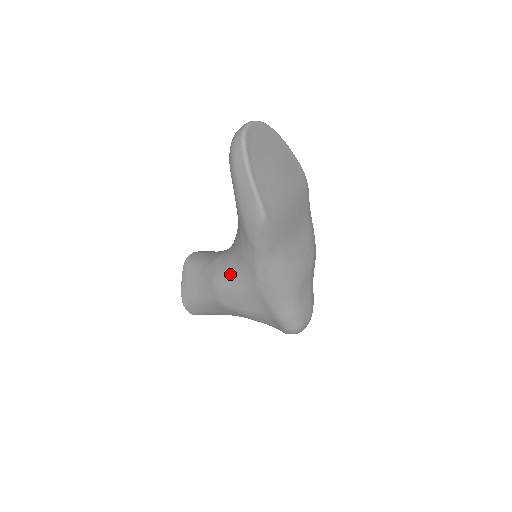
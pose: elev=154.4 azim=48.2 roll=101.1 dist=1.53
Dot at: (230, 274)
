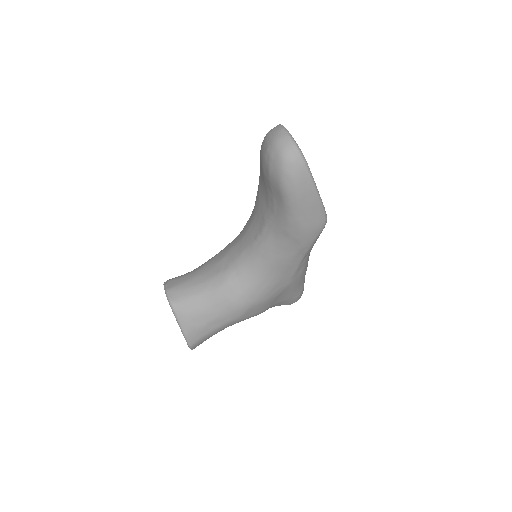
Dot at: (259, 288)
